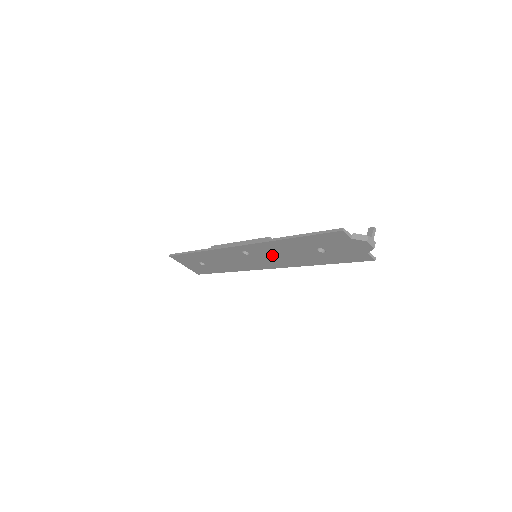
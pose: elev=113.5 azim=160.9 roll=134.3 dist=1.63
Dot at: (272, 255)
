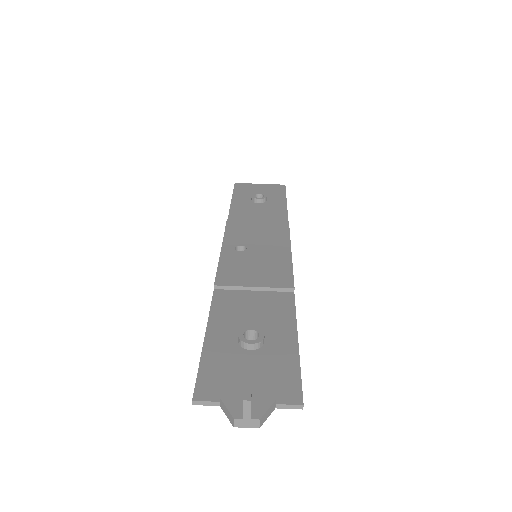
Dot at: occluded
